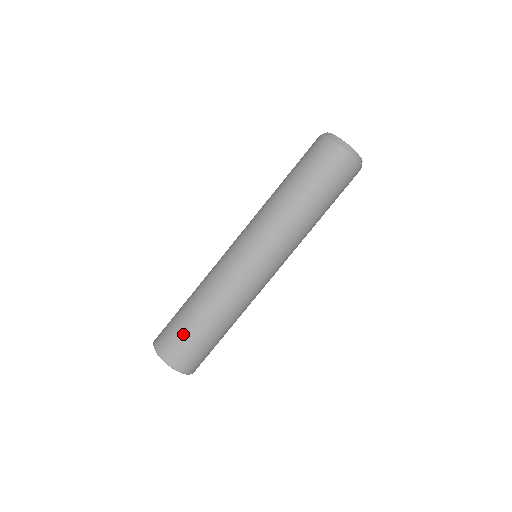
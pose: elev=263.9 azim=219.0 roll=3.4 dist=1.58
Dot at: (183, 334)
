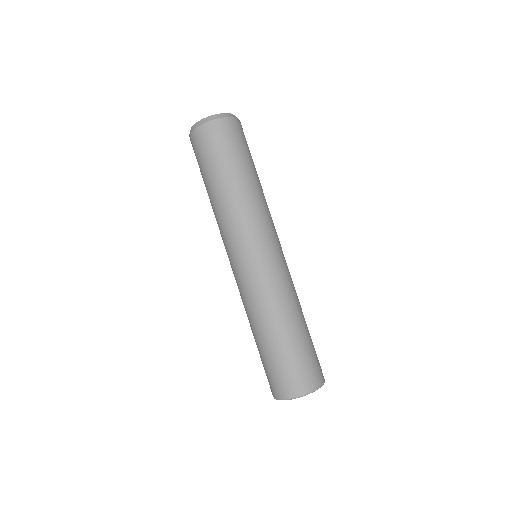
Dot at: (268, 366)
